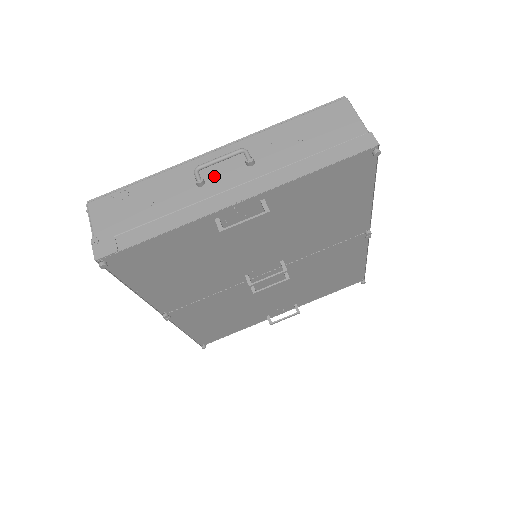
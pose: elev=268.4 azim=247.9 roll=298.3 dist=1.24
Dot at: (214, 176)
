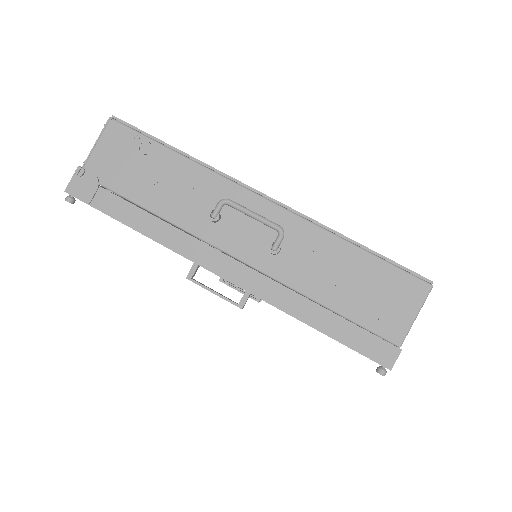
Dot at: (233, 224)
